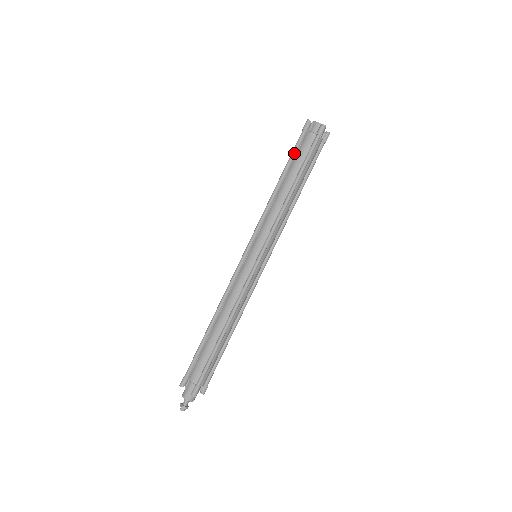
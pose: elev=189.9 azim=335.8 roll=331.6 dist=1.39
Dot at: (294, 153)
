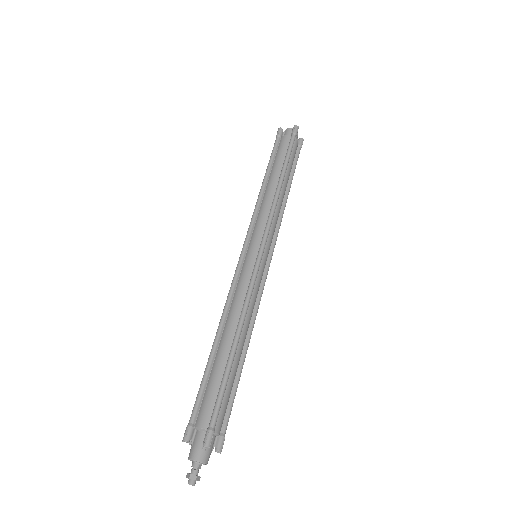
Dot at: (273, 154)
